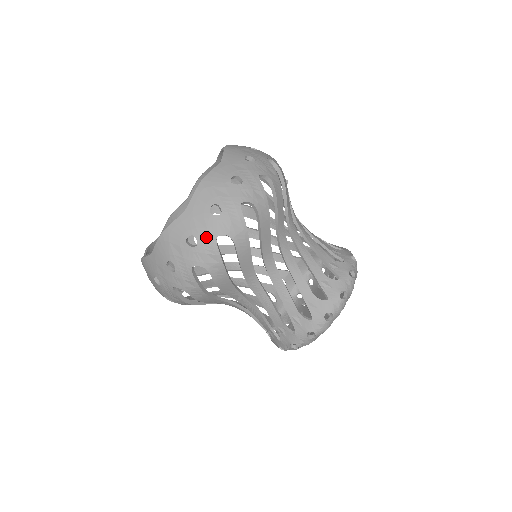
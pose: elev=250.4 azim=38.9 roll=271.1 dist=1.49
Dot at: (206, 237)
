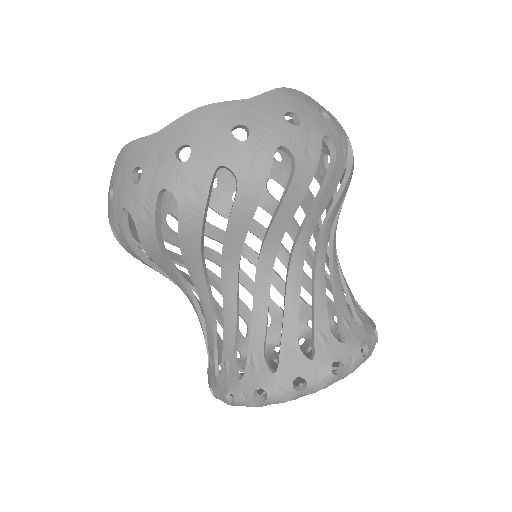
Dot at: (265, 138)
